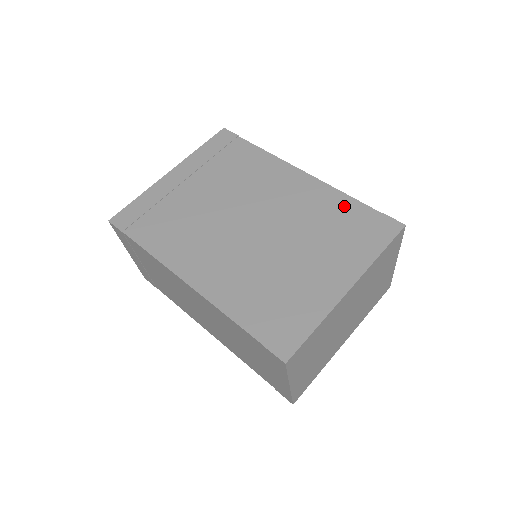
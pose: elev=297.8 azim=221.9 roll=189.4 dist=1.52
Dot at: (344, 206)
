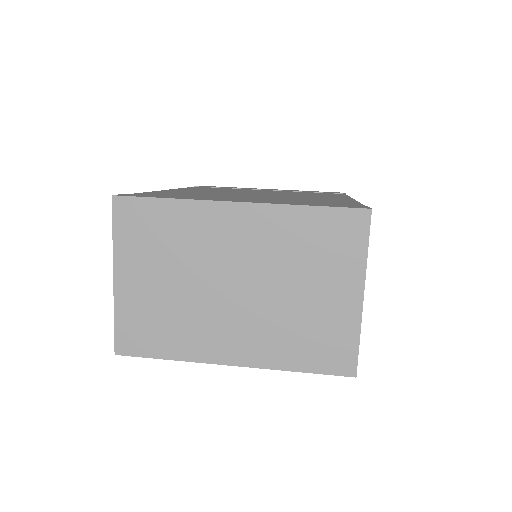
Dot at: (342, 202)
